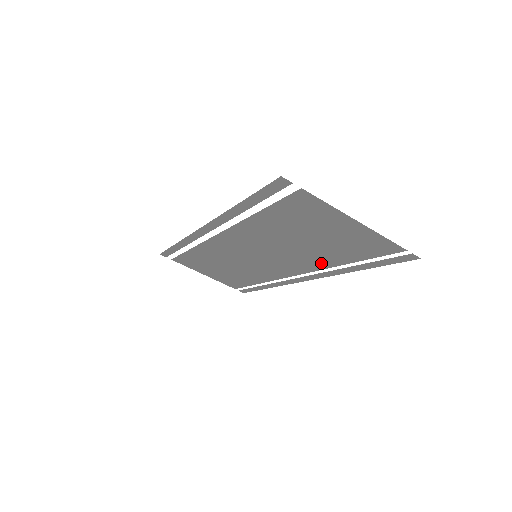
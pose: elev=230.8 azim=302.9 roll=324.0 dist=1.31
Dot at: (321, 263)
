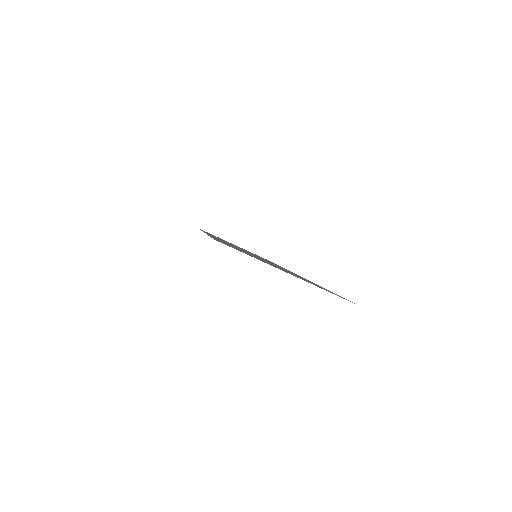
Dot at: (301, 277)
